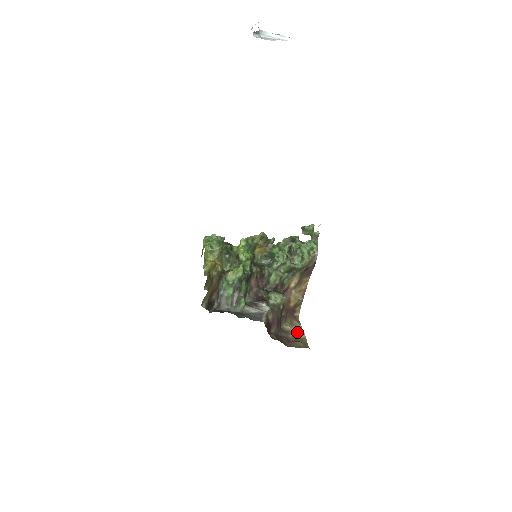
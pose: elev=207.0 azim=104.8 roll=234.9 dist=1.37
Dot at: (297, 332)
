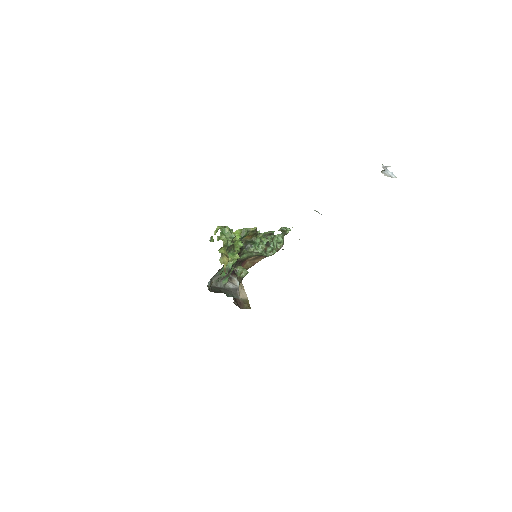
Dot at: (243, 293)
